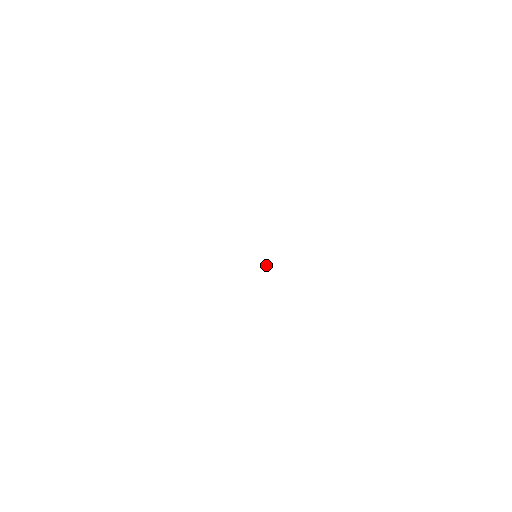
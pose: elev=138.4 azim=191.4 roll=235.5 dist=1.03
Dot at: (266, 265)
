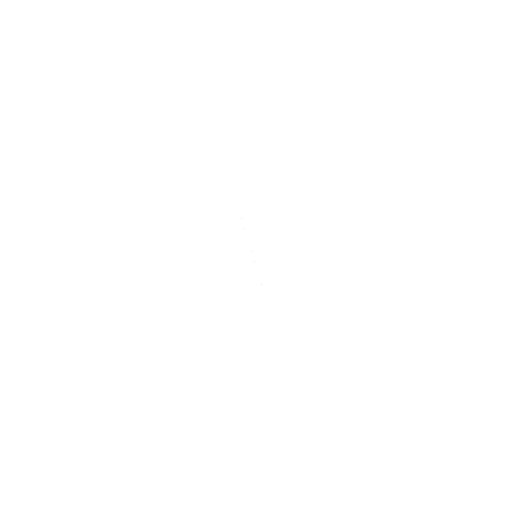
Dot at: occluded
